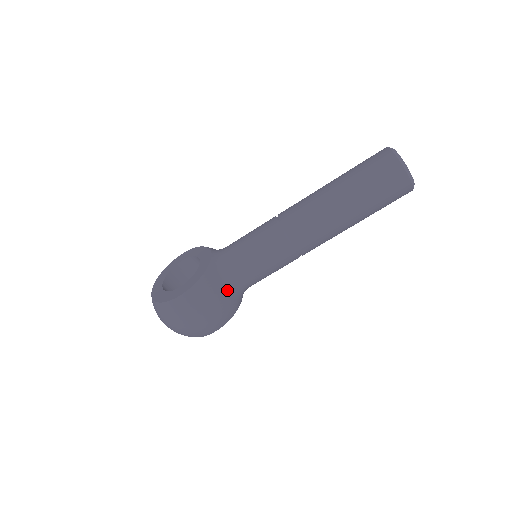
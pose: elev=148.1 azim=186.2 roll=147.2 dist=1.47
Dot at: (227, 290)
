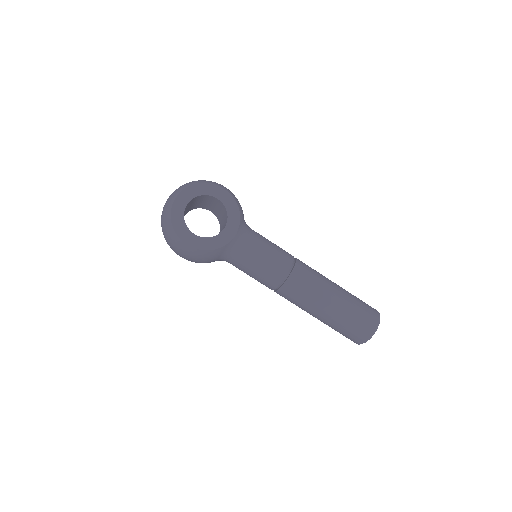
Dot at: (217, 260)
